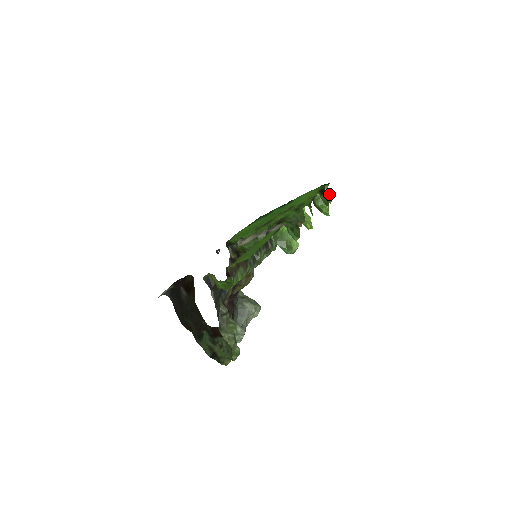
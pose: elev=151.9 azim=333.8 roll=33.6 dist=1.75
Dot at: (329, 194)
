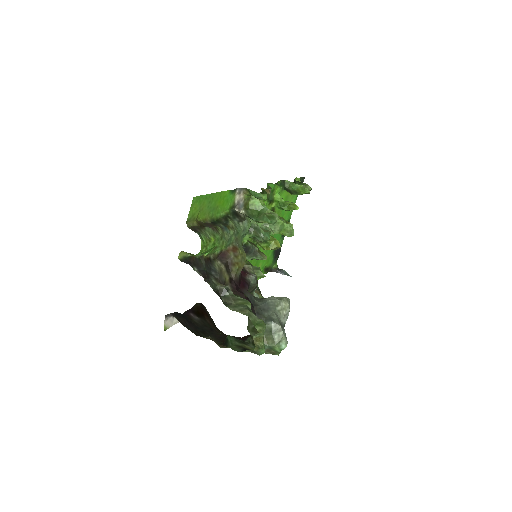
Dot at: (304, 184)
